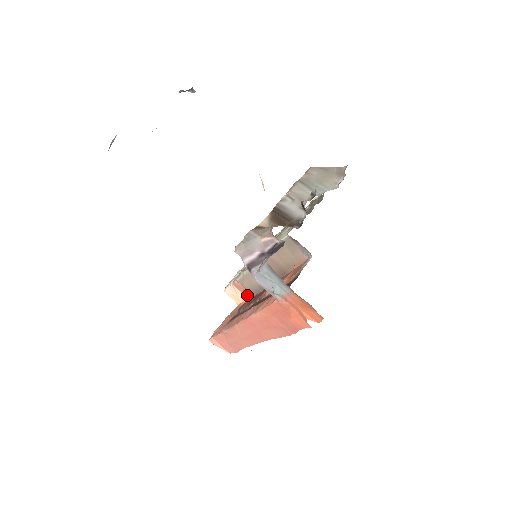
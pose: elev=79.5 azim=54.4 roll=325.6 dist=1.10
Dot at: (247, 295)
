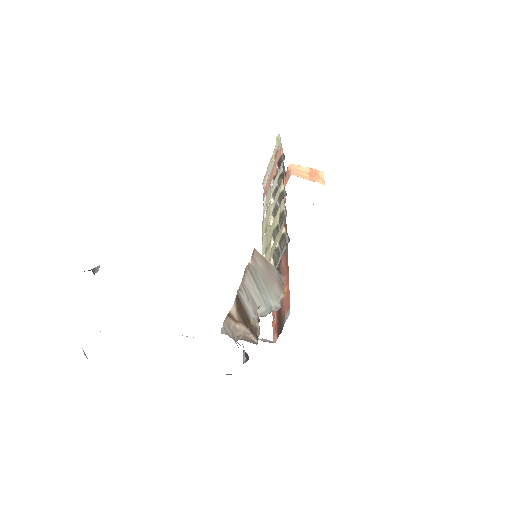
Dot at: occluded
